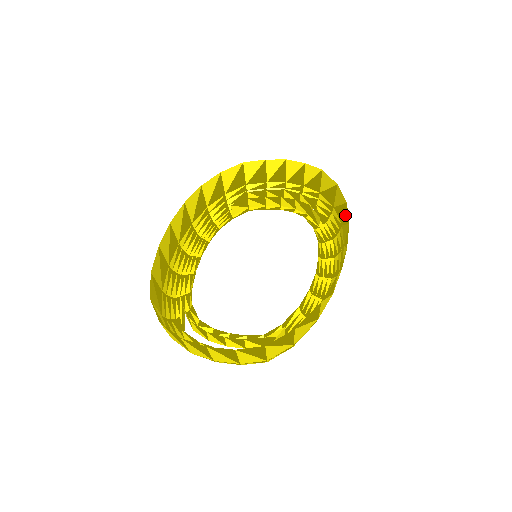
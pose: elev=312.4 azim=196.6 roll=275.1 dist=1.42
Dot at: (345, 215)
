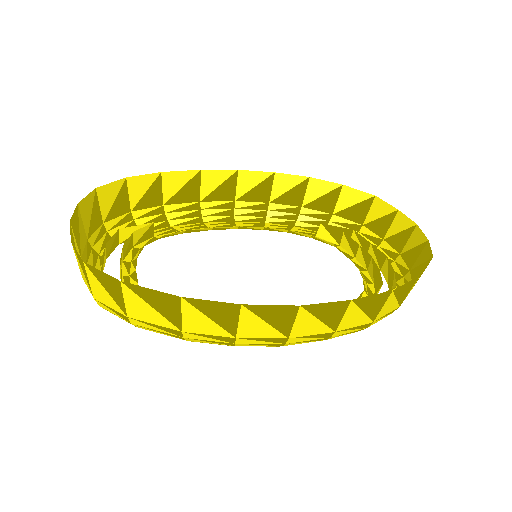
Dot at: (377, 304)
